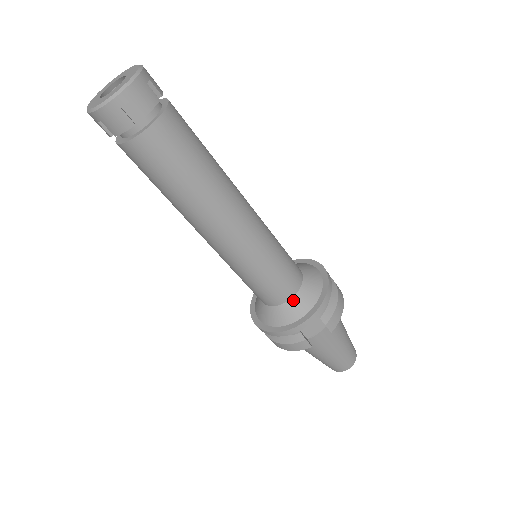
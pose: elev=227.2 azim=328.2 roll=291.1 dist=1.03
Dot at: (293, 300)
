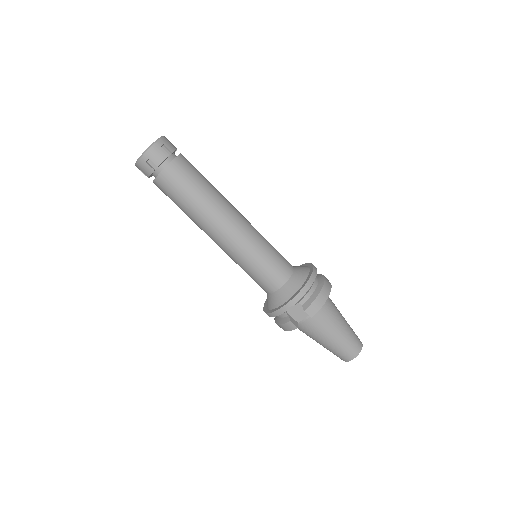
Dot at: (281, 290)
